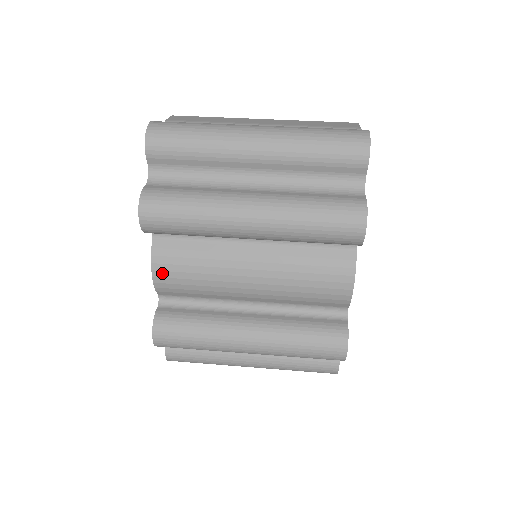
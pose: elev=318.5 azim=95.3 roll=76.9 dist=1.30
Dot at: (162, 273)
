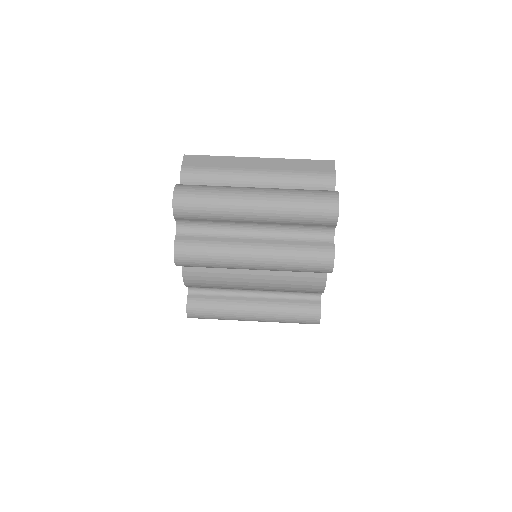
Dot at: (191, 281)
